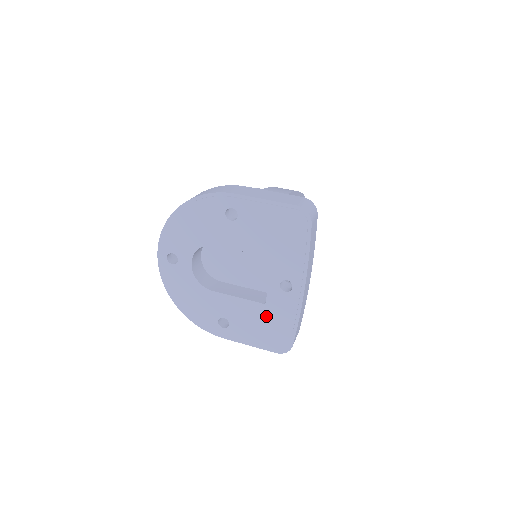
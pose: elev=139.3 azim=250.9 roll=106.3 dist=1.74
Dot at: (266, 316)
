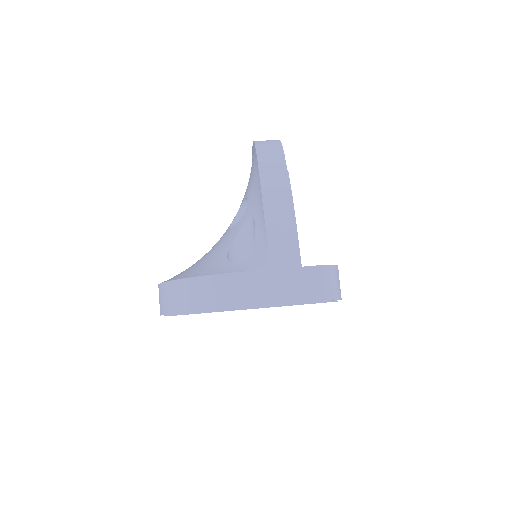
Dot at: occluded
